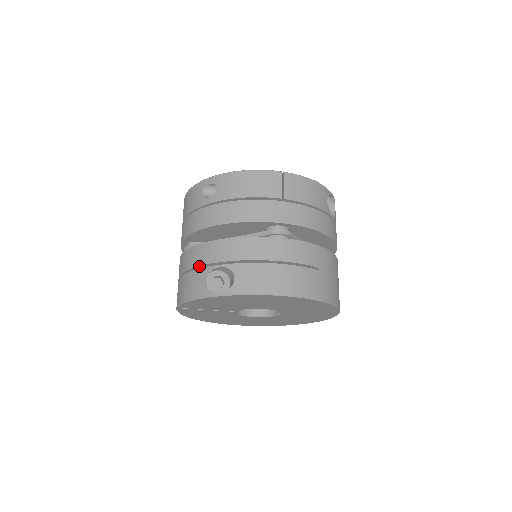
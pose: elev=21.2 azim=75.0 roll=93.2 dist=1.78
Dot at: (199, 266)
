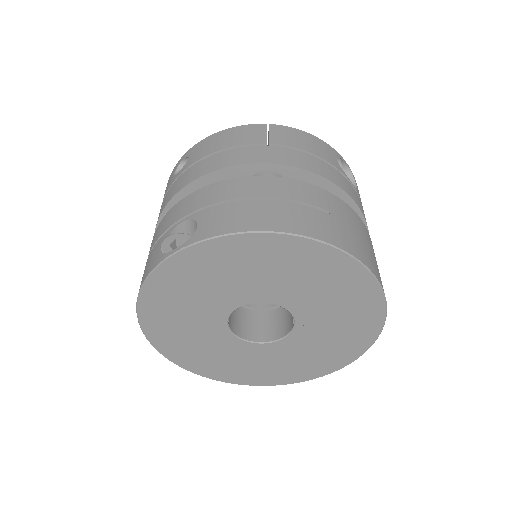
Dot at: (159, 239)
